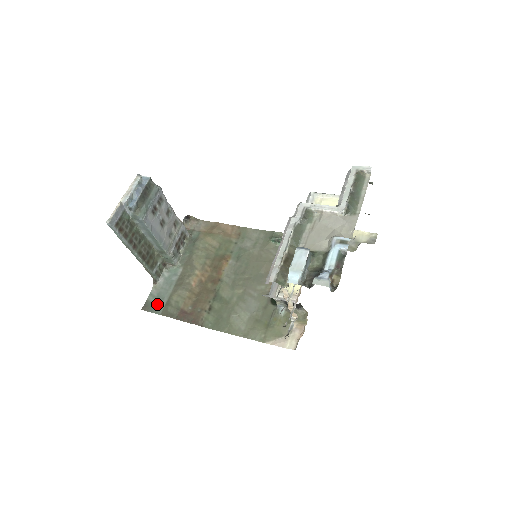
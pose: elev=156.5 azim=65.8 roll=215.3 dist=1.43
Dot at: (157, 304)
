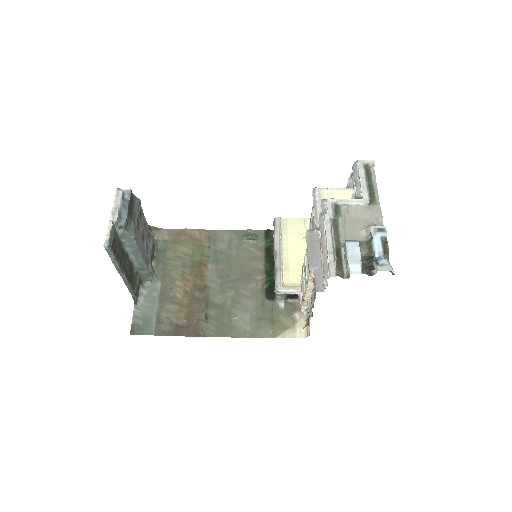
Dot at: (146, 325)
